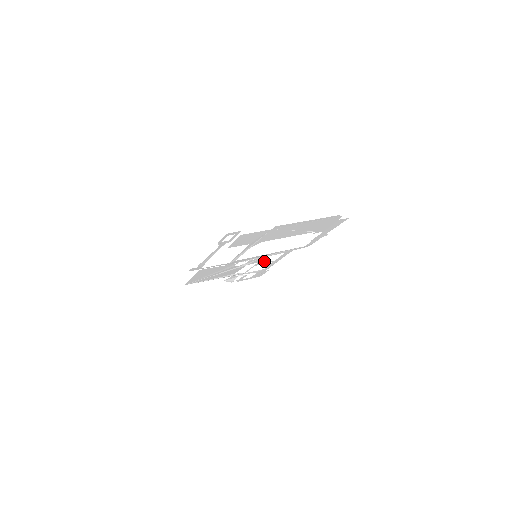
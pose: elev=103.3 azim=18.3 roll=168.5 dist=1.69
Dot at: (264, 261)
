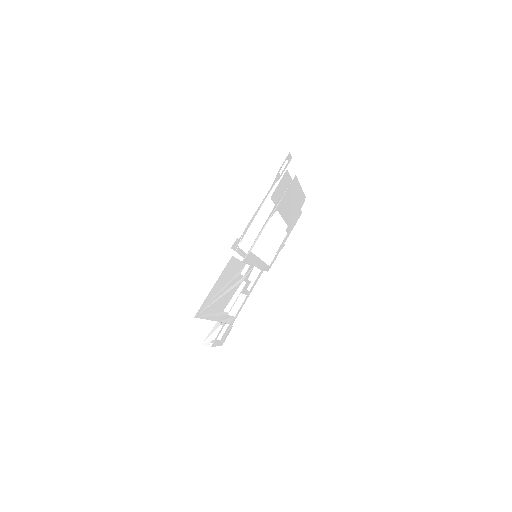
Dot at: (247, 284)
